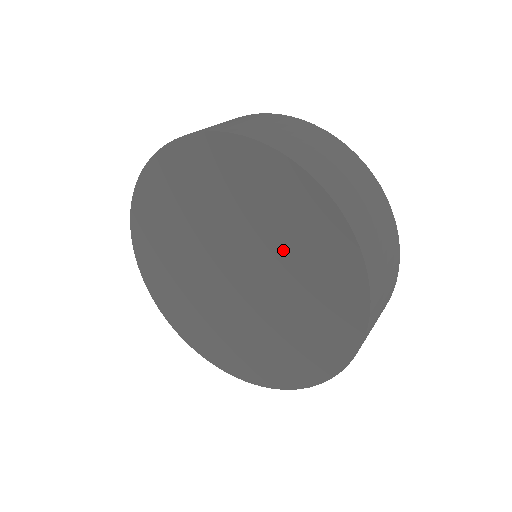
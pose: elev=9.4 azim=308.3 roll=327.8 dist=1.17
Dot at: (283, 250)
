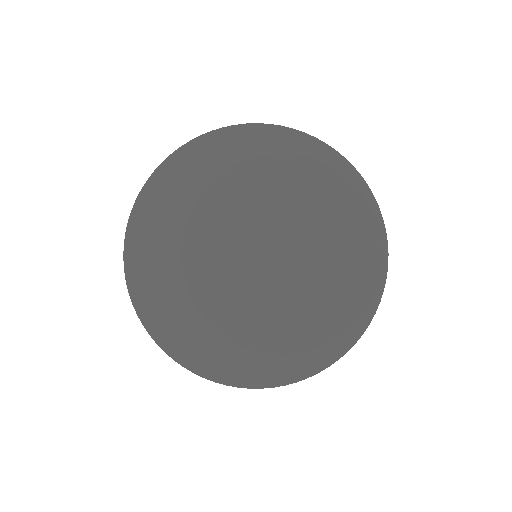
Dot at: (318, 238)
